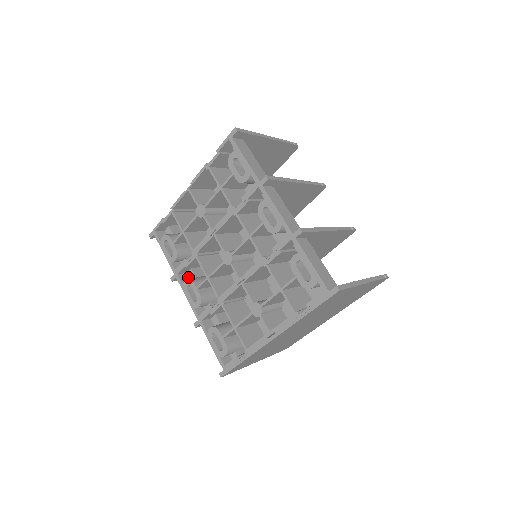
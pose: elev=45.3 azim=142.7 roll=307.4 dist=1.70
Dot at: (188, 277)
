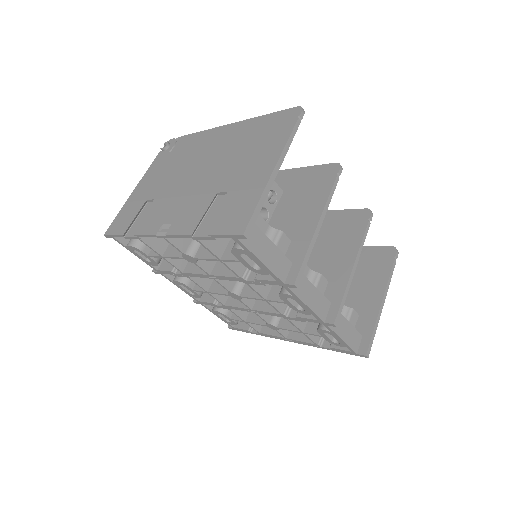
Dot at: occluded
